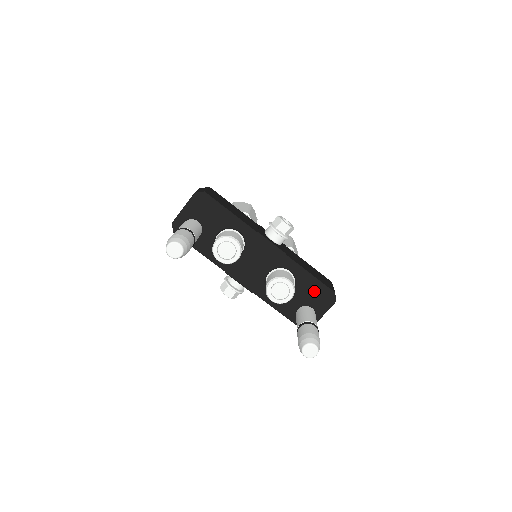
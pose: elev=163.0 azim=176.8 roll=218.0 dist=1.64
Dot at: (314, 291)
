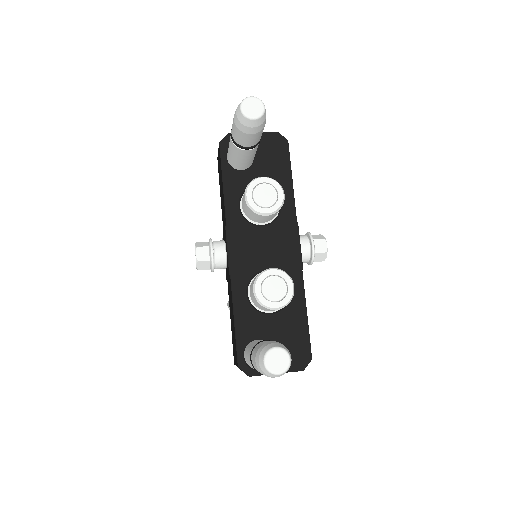
Dot at: (293, 335)
